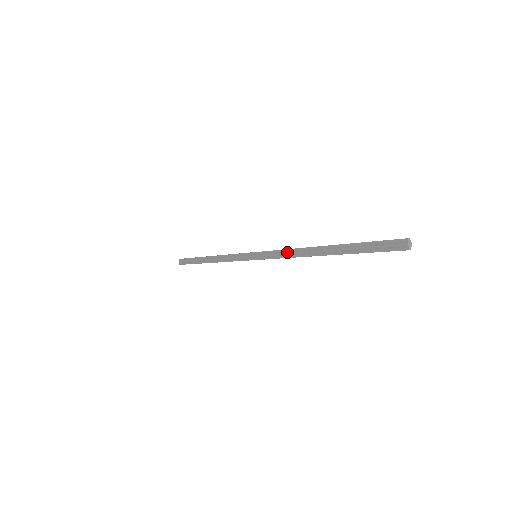
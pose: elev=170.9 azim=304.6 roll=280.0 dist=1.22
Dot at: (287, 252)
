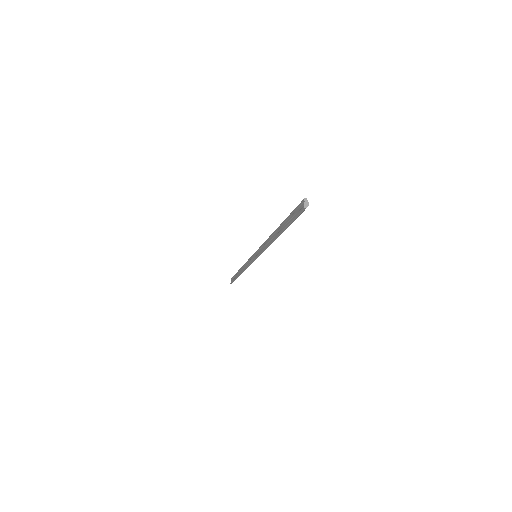
Dot at: (265, 243)
